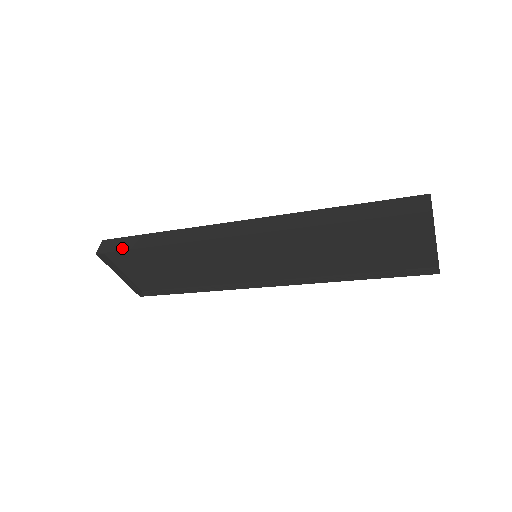
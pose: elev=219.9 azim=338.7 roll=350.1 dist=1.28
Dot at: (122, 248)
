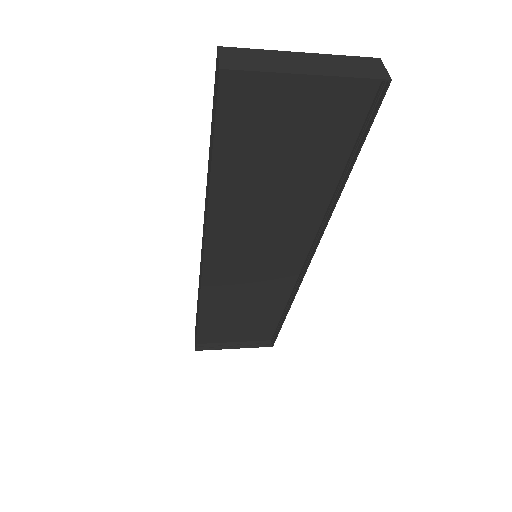
Dot at: (196, 335)
